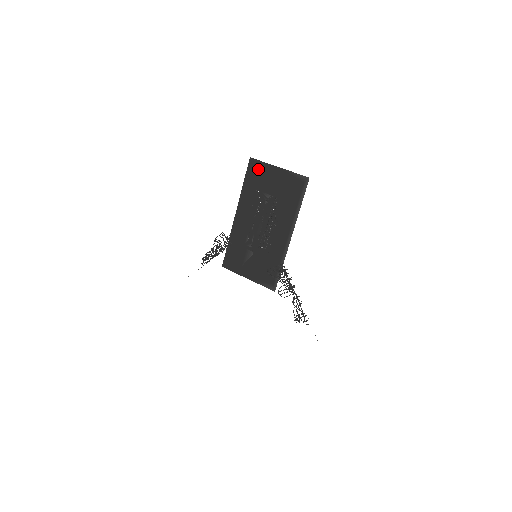
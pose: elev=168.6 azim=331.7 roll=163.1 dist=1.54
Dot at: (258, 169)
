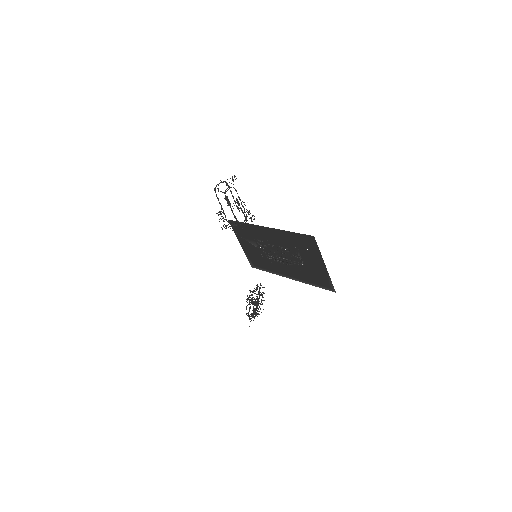
Dot at: (311, 246)
